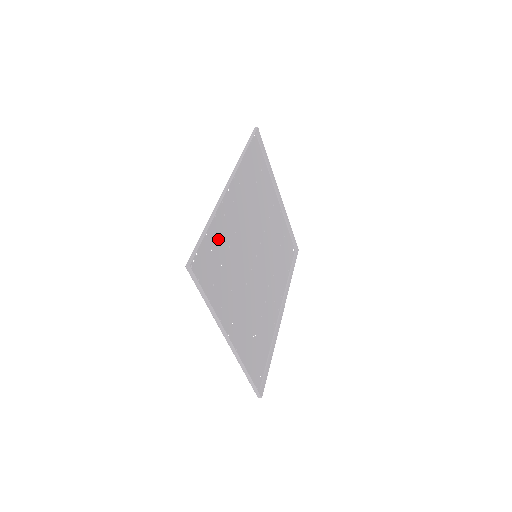
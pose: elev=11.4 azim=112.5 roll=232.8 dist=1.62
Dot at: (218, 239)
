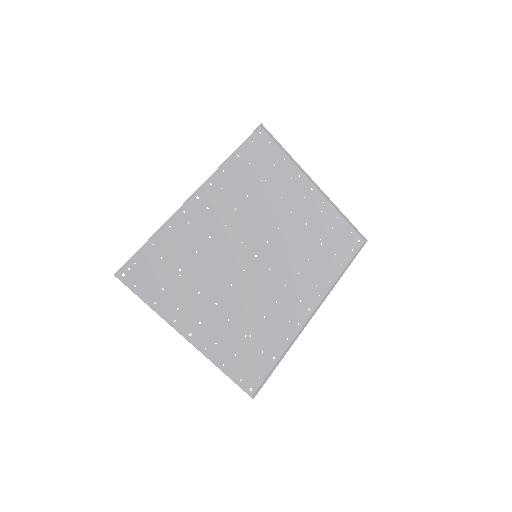
Dot at: (175, 247)
